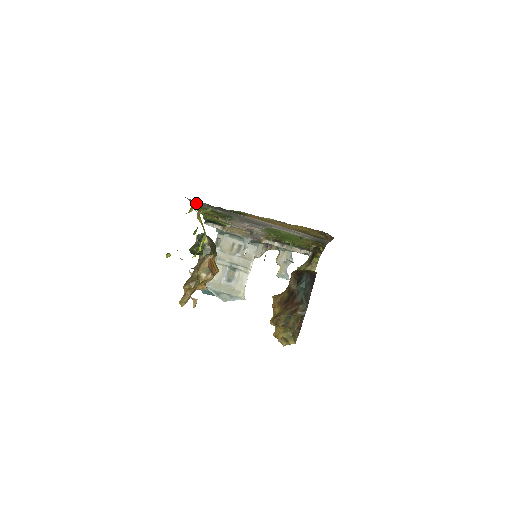
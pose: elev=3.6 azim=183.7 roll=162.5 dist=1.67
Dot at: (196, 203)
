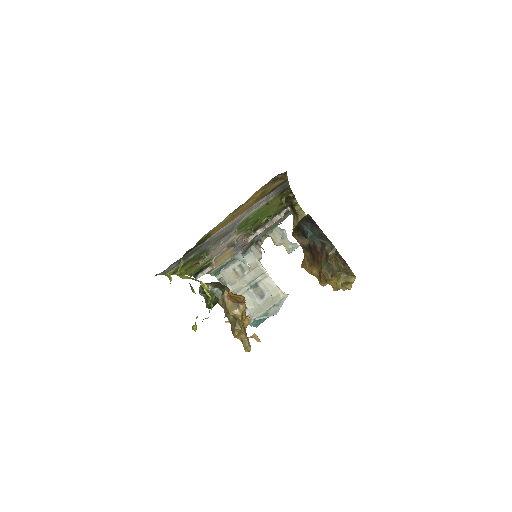
Dot at: (169, 271)
